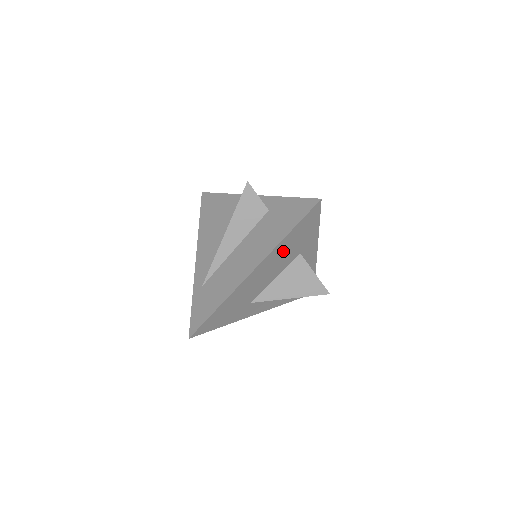
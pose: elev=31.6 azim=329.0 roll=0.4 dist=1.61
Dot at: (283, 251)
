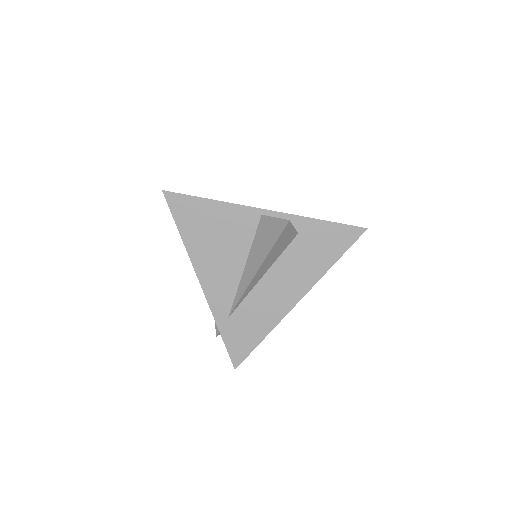
Dot at: occluded
